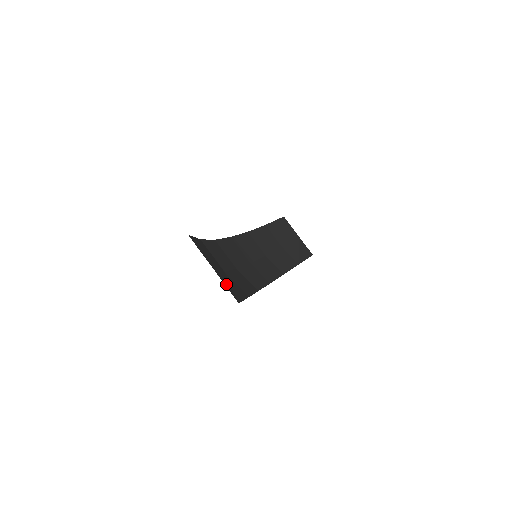
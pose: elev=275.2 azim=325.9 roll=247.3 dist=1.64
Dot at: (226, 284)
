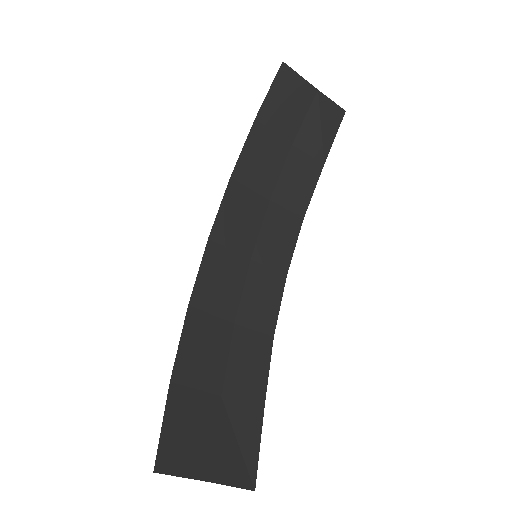
Dot at: (231, 471)
